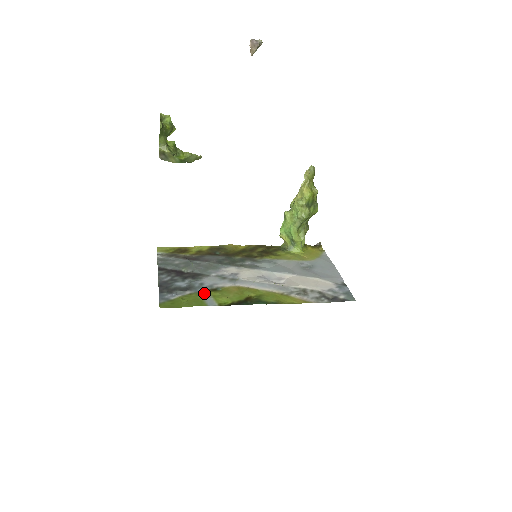
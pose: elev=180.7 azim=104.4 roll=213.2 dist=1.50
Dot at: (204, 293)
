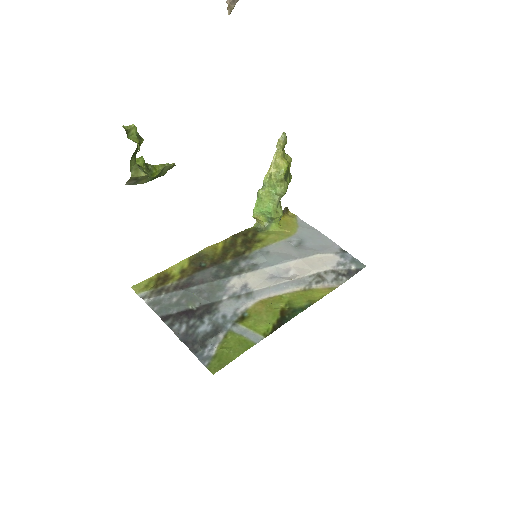
Dot at: (237, 328)
